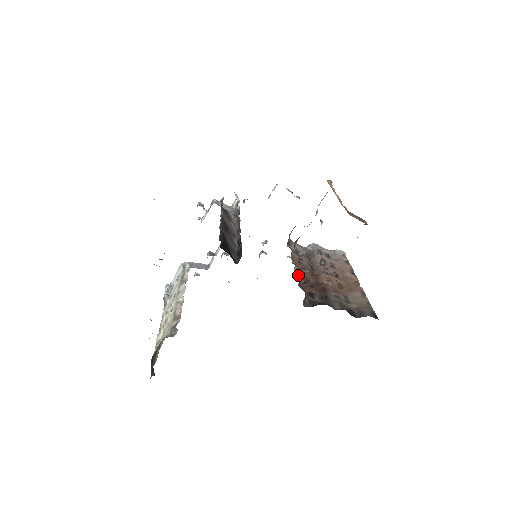
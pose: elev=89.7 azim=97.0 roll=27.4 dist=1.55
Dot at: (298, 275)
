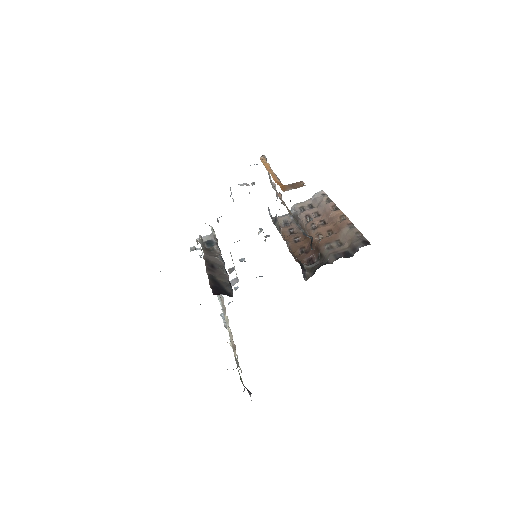
Dot at: (293, 249)
